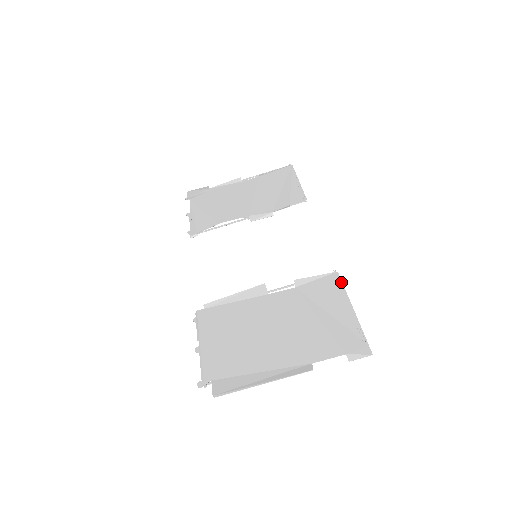
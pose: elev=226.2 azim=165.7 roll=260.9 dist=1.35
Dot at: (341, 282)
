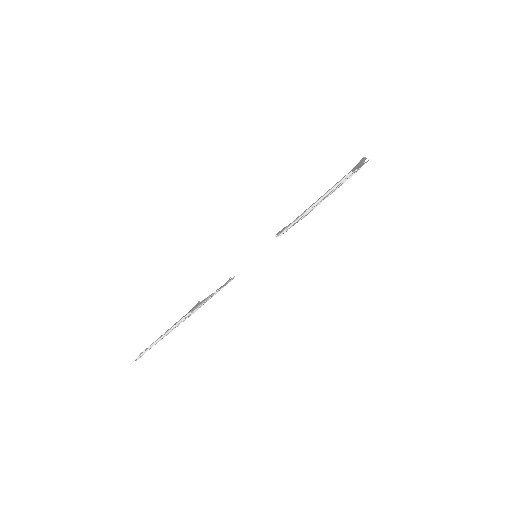
Dot at: occluded
